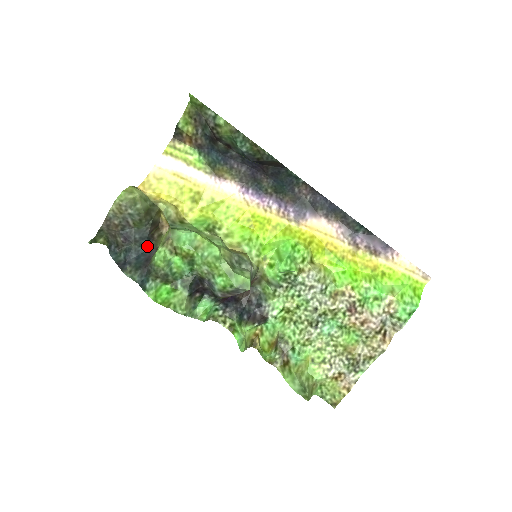
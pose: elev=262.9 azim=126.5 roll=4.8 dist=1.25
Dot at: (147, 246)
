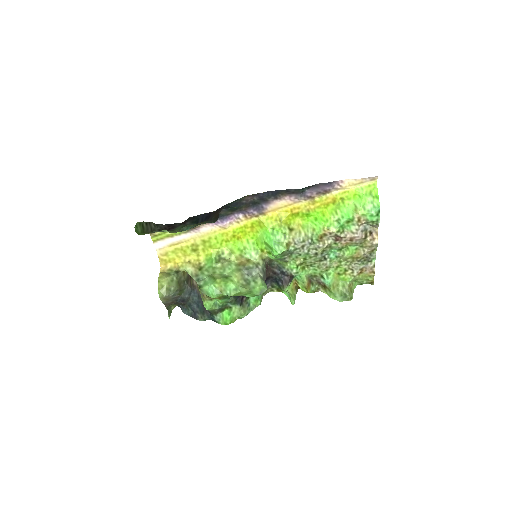
Dot at: (196, 296)
